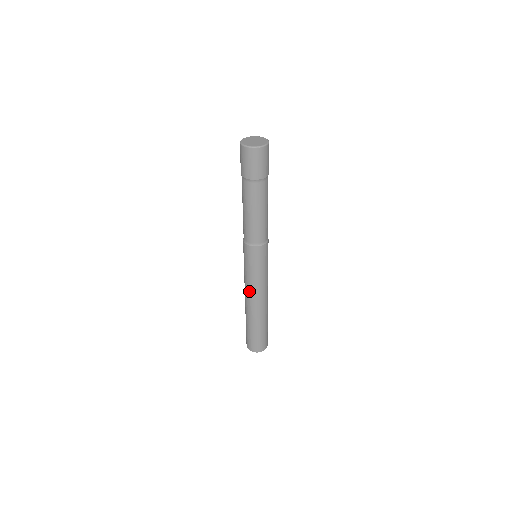
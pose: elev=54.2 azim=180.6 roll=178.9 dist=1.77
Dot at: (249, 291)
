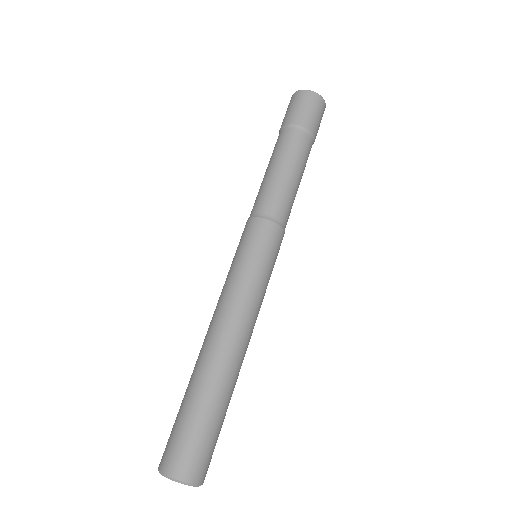
Dot at: (218, 305)
